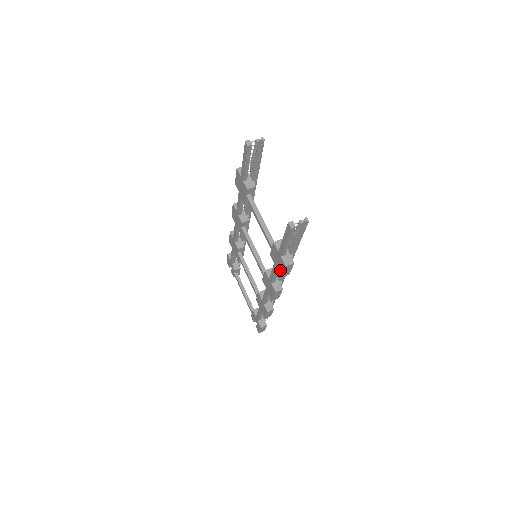
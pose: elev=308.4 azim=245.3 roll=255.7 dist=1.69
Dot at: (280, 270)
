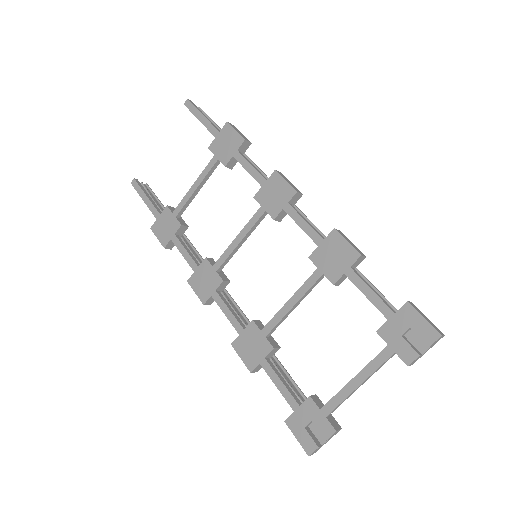
Dot at: (236, 139)
